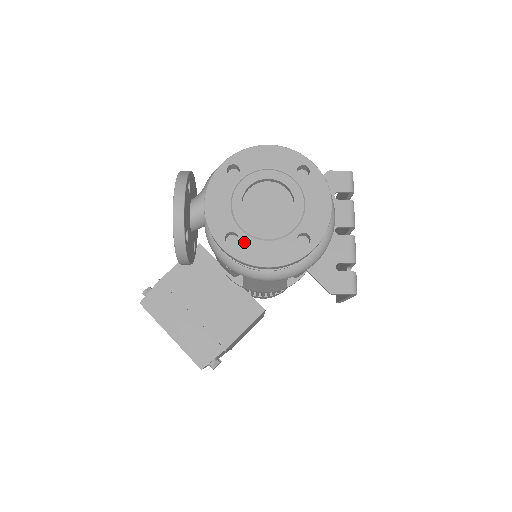
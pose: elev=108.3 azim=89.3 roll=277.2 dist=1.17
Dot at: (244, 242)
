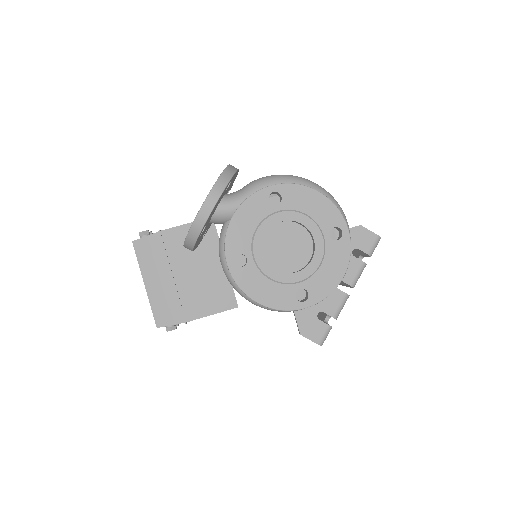
Dot at: (249, 270)
